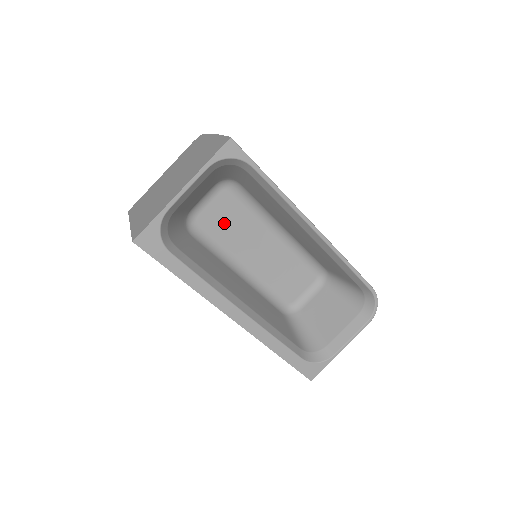
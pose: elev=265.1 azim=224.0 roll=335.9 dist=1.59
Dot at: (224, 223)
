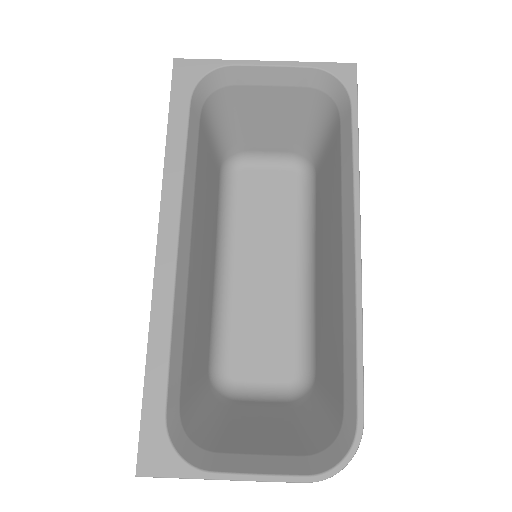
Dot at: (261, 203)
